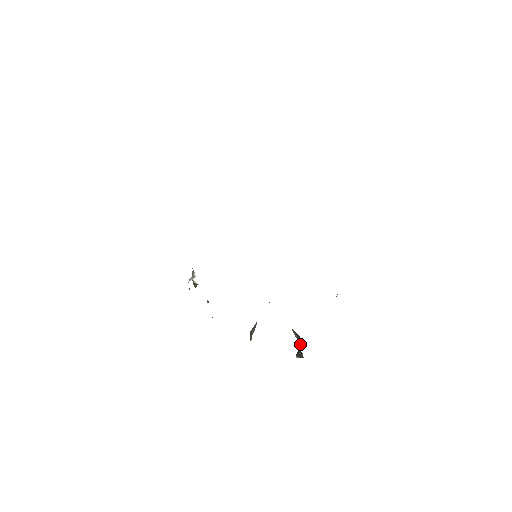
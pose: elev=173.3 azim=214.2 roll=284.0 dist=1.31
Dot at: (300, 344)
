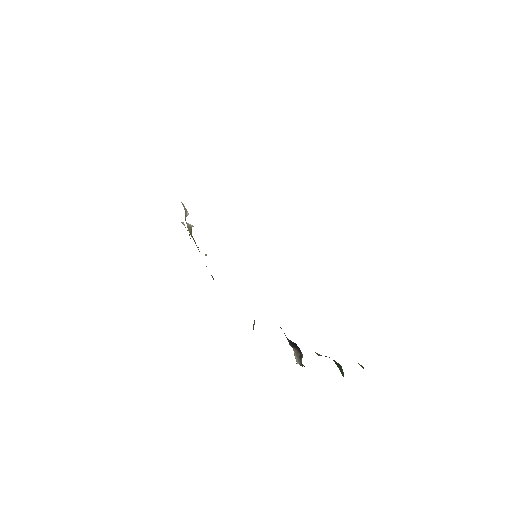
Dot at: (300, 358)
